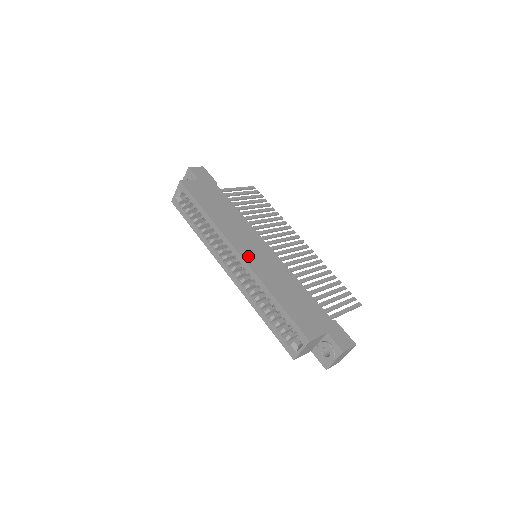
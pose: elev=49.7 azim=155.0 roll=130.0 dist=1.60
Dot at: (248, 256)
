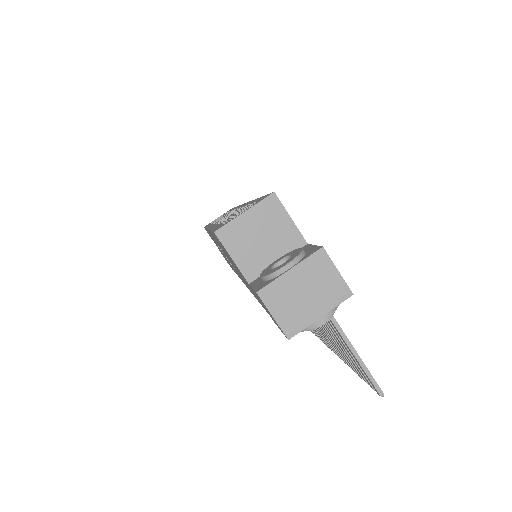
Dot at: occluded
